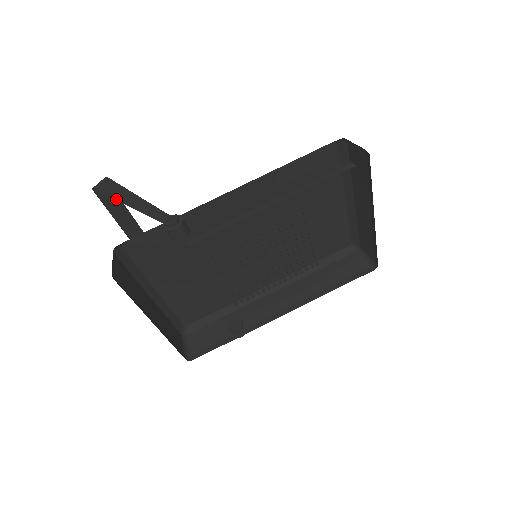
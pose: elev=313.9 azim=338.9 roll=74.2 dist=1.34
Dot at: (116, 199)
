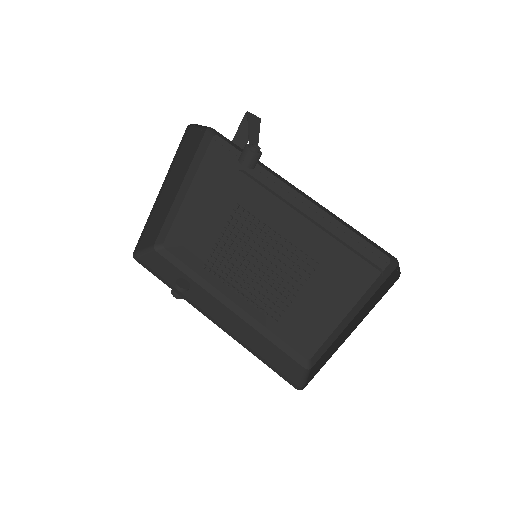
Dot at: (248, 121)
